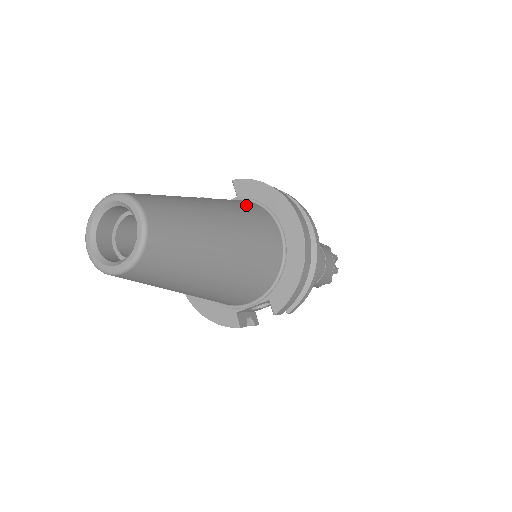
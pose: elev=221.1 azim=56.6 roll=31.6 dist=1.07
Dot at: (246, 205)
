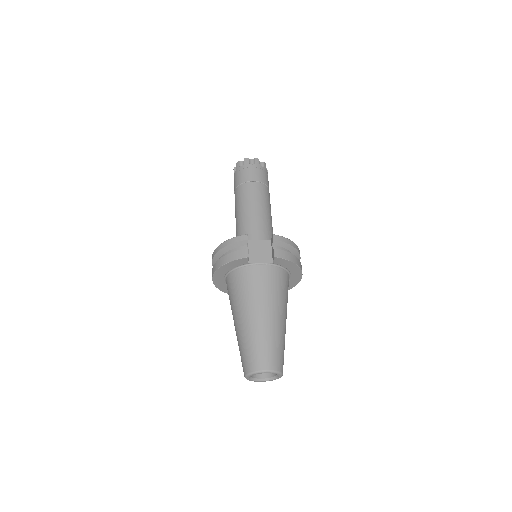
Dot at: (284, 284)
